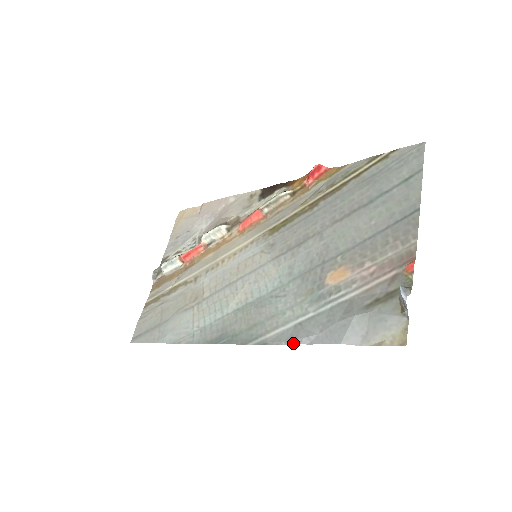
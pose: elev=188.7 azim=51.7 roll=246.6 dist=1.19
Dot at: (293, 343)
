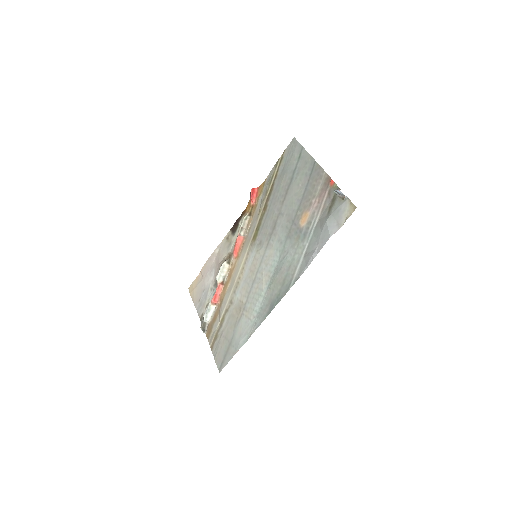
Dot at: (310, 263)
